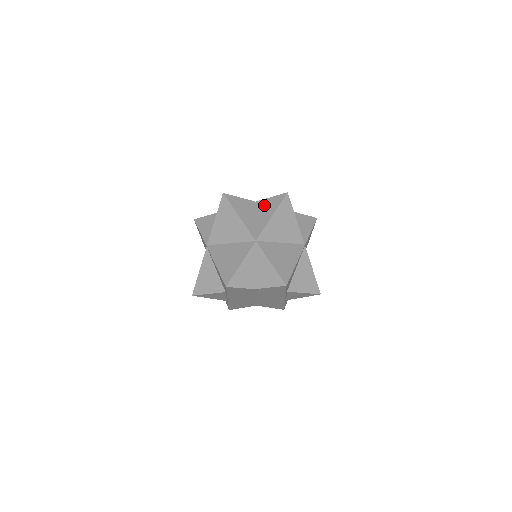
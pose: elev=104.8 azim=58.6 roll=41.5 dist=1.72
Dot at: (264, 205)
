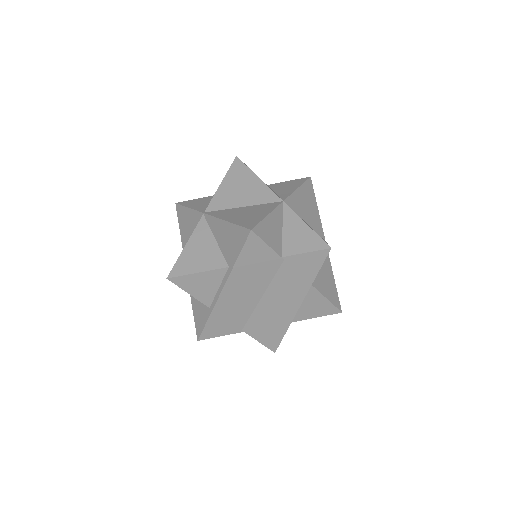
Dot at: (282, 184)
